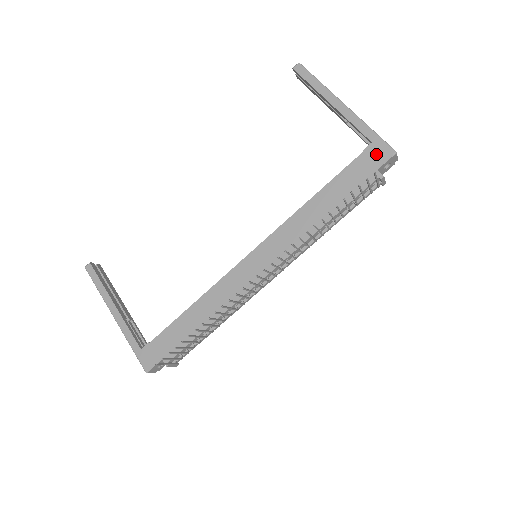
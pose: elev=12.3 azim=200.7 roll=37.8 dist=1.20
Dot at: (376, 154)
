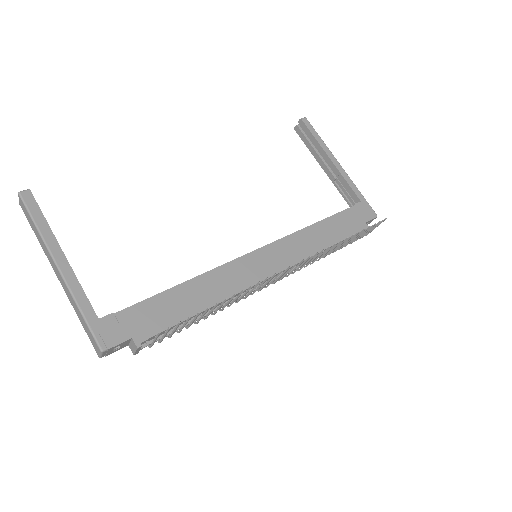
Dot at: (365, 211)
